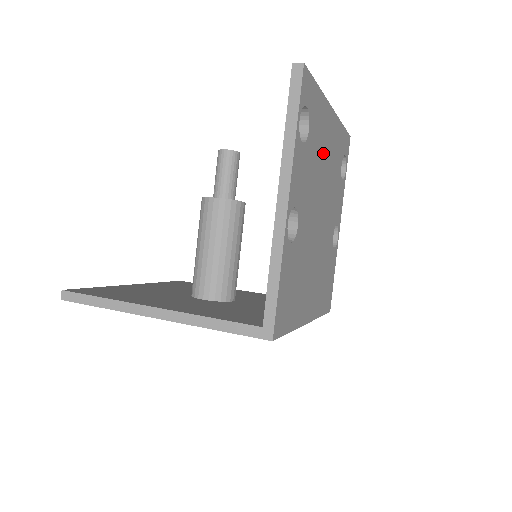
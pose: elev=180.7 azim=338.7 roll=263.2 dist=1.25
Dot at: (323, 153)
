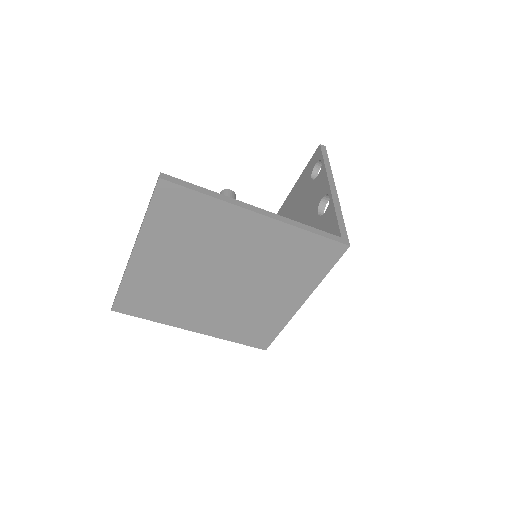
Dot at: occluded
